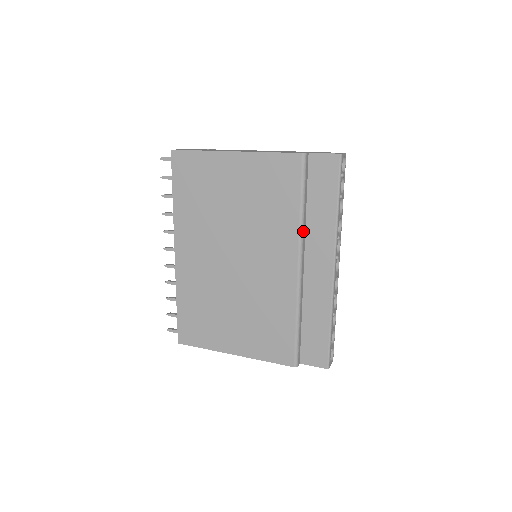
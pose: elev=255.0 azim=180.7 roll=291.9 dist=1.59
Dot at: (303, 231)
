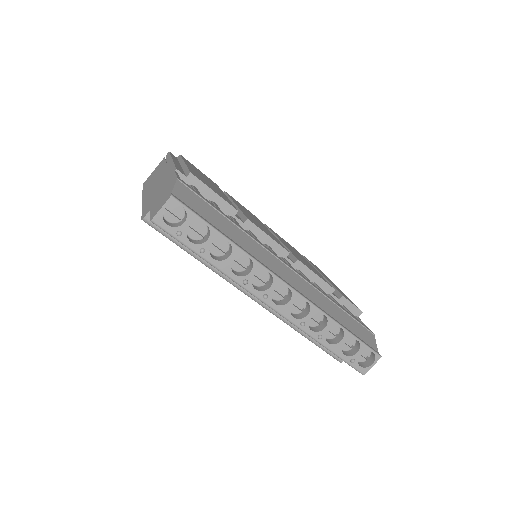
Dot at: occluded
